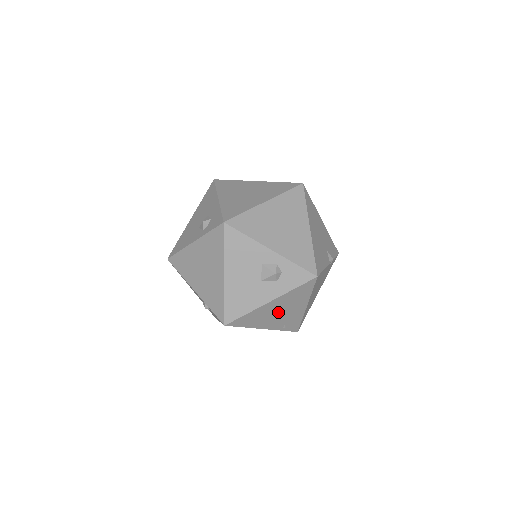
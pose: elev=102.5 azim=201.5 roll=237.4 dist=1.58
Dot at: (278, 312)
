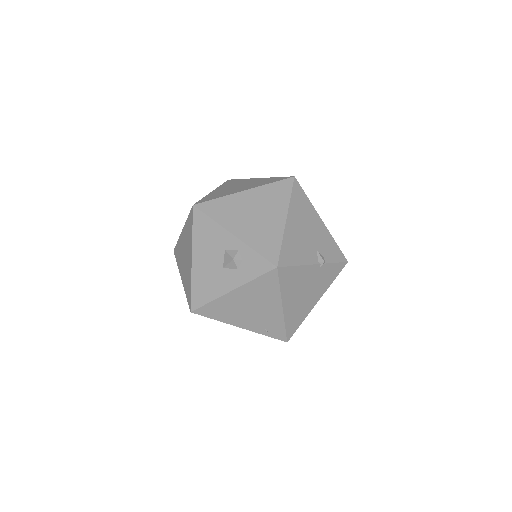
Dot at: (248, 308)
